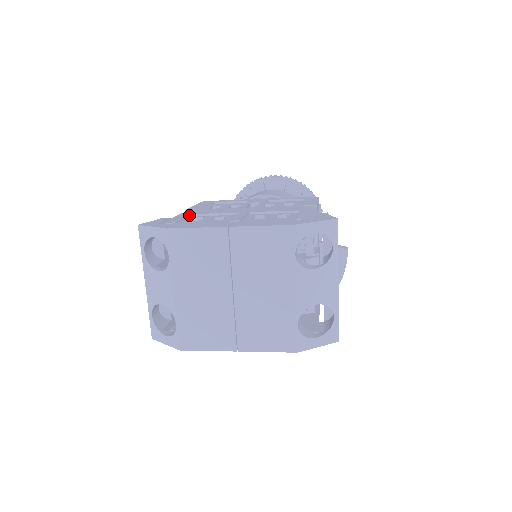
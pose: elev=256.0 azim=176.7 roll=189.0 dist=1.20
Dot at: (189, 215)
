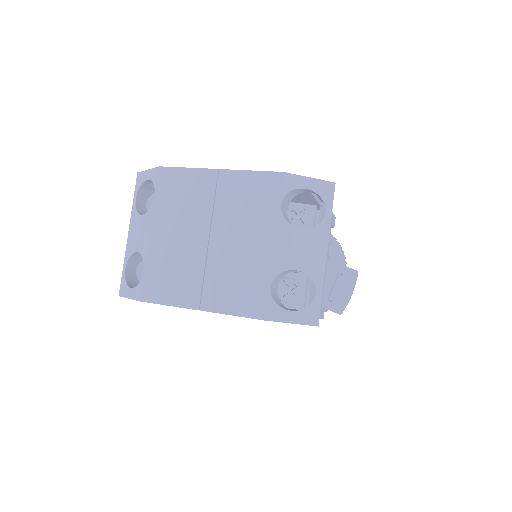
Dot at: occluded
